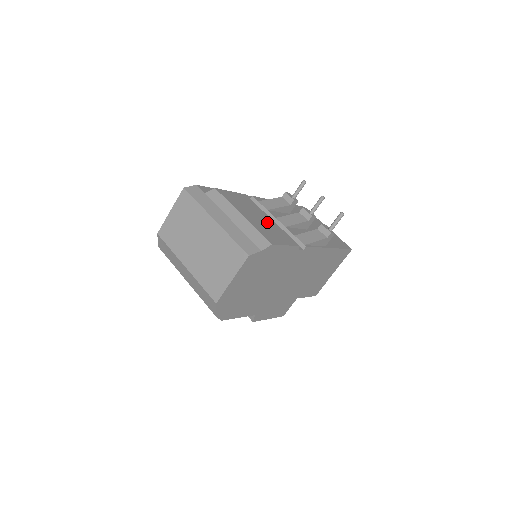
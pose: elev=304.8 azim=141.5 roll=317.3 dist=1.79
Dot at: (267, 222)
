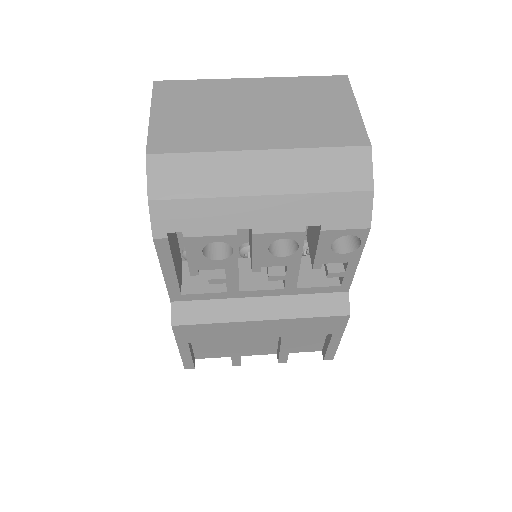
Dot at: occluded
